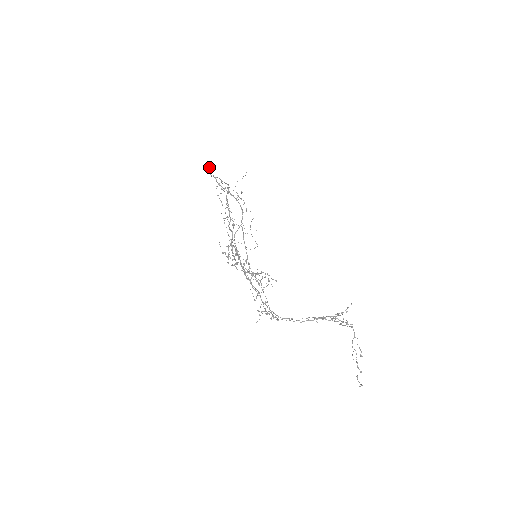
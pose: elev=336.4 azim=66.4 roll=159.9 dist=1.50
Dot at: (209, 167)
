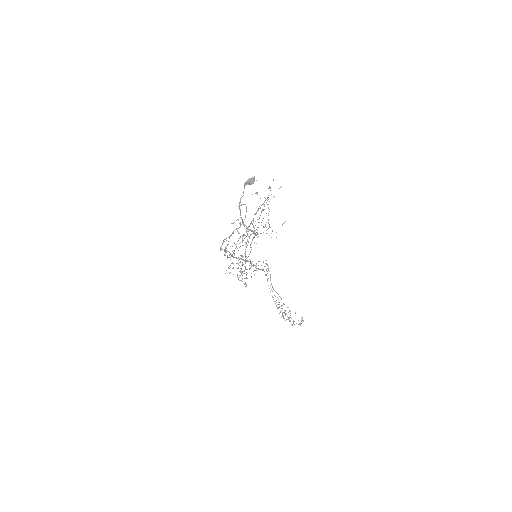
Dot at: (249, 183)
